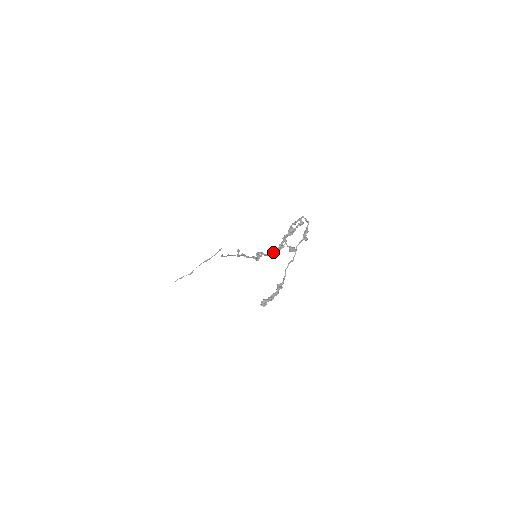
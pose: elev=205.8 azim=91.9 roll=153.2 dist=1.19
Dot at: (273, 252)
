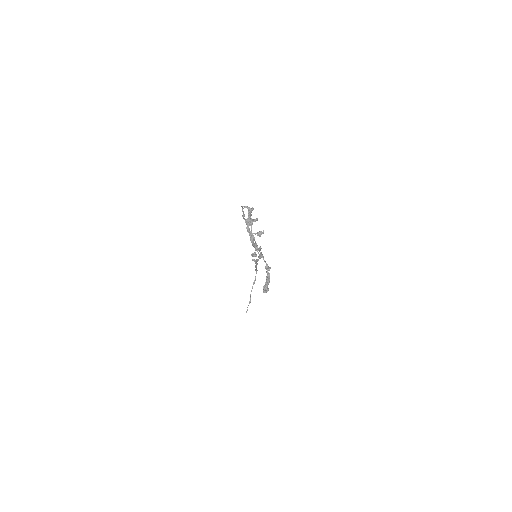
Dot at: (253, 246)
